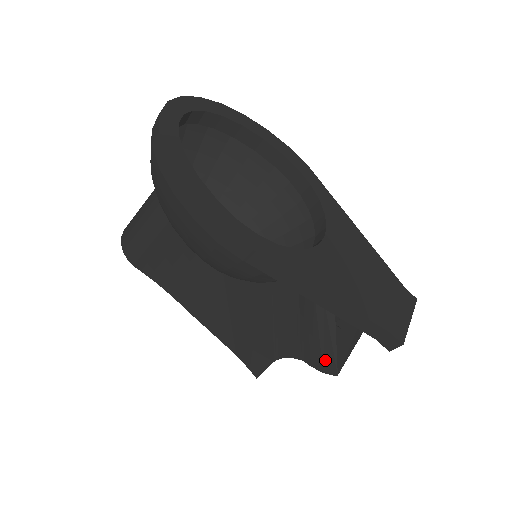
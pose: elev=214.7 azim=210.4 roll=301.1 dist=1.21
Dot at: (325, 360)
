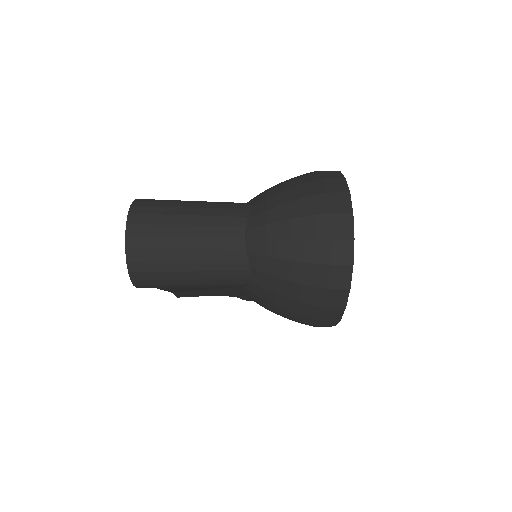
Dot at: occluded
